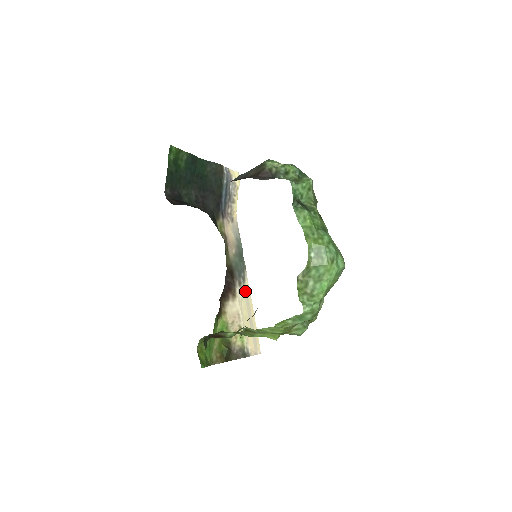
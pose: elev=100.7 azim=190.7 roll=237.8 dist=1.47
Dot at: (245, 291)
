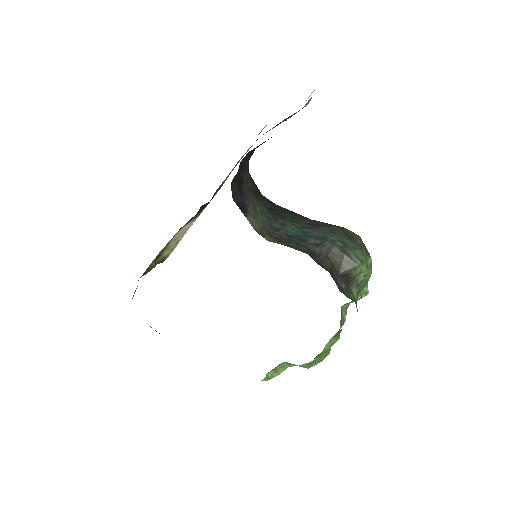
Dot at: occluded
